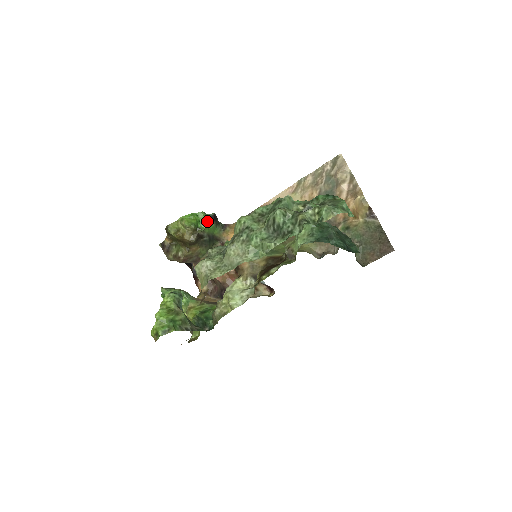
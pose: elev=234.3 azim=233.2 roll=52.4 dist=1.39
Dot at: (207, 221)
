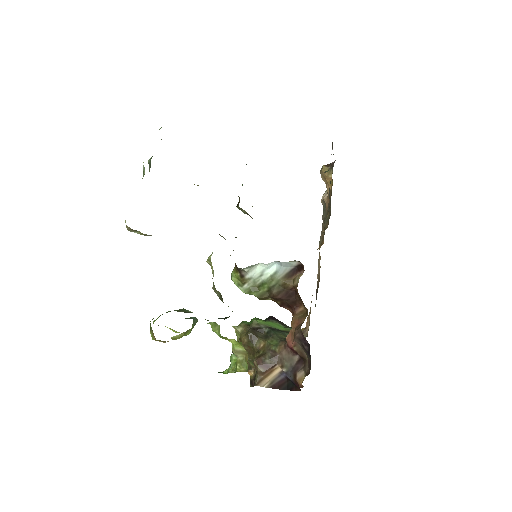
Dot at: occluded
